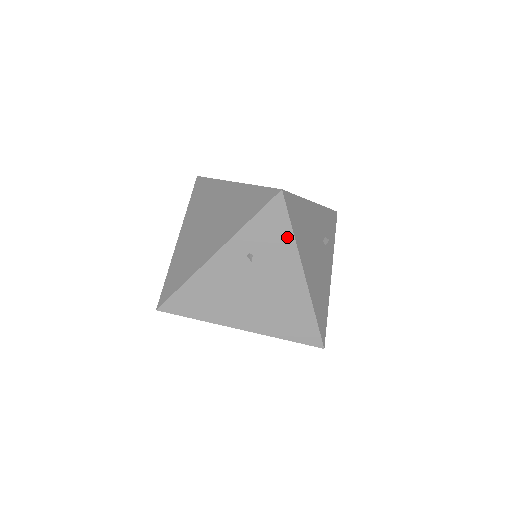
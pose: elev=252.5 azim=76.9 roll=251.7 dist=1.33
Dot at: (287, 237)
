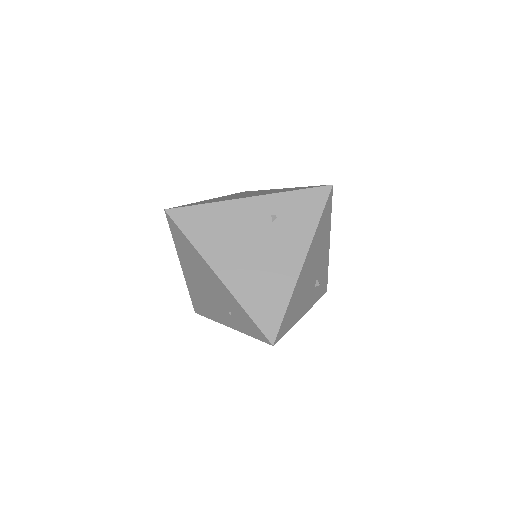
Dot at: (312, 222)
